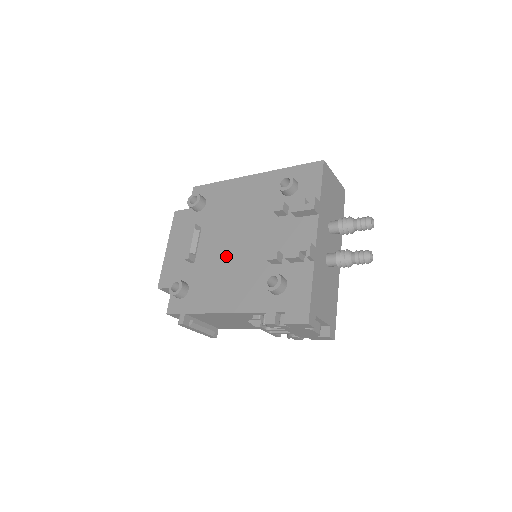
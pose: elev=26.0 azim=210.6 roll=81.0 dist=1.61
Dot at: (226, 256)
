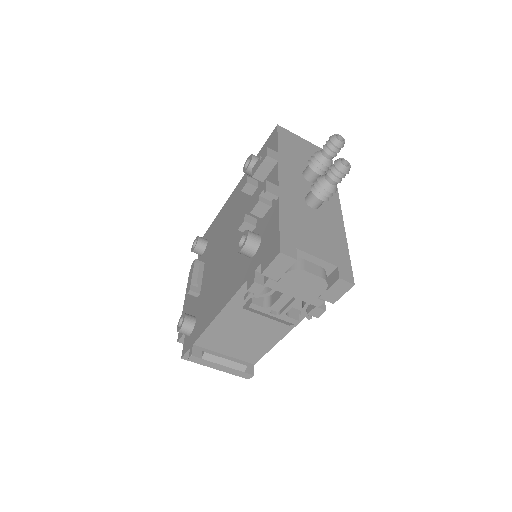
Dot at: (219, 265)
